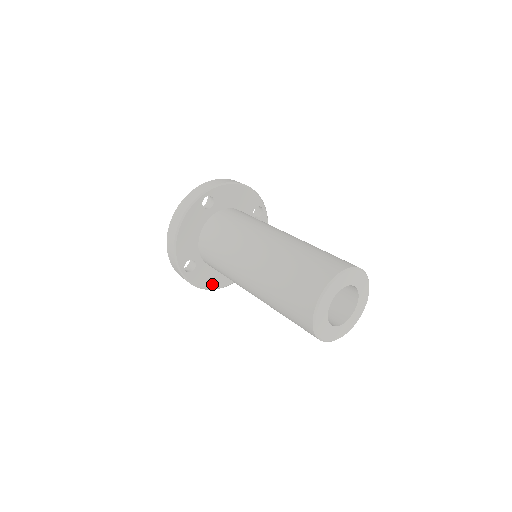
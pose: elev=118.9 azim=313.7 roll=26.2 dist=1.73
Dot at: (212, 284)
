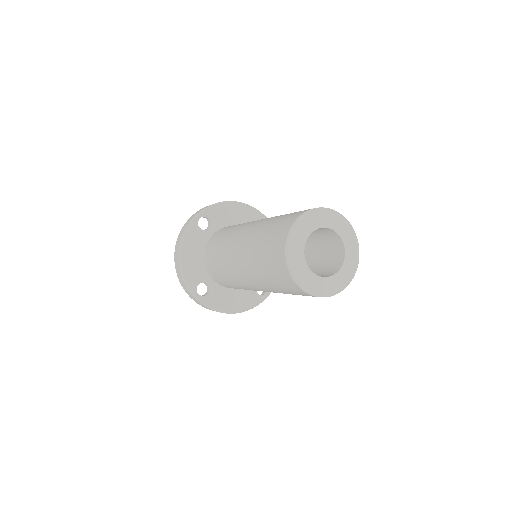
Dot at: (234, 307)
